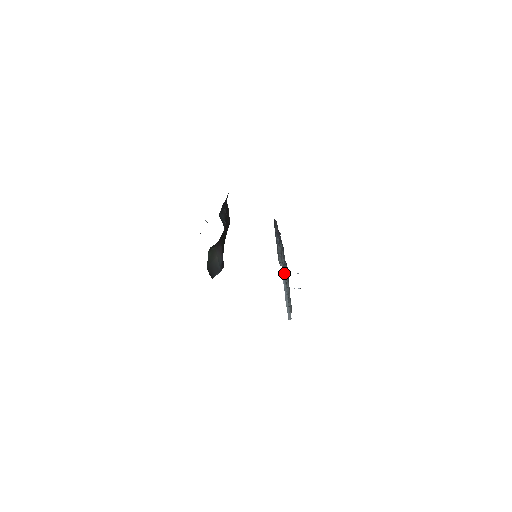
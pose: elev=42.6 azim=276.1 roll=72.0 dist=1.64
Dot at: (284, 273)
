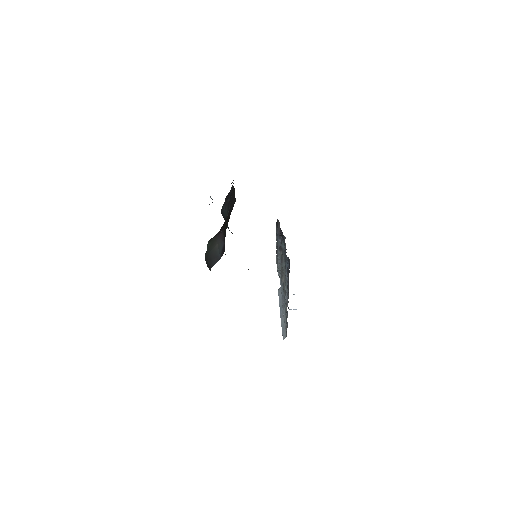
Dot at: (283, 281)
